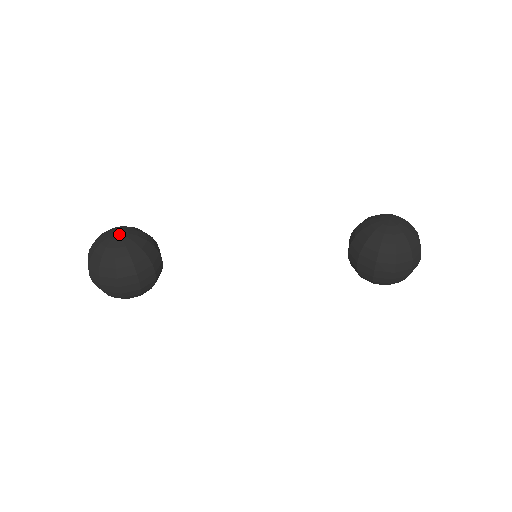
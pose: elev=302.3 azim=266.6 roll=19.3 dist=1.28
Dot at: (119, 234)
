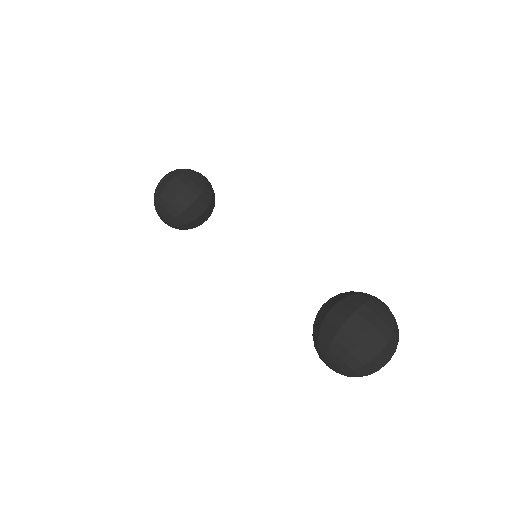
Dot at: (206, 178)
